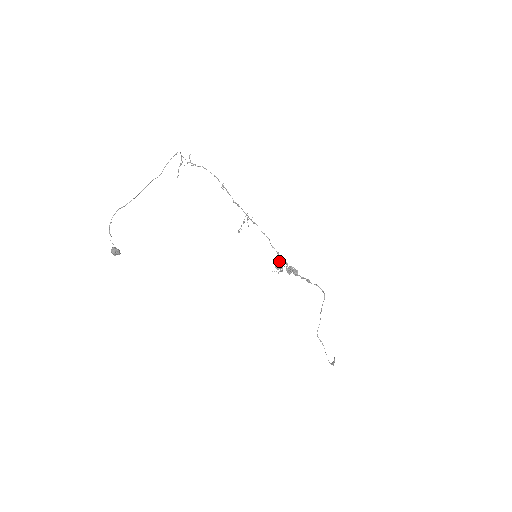
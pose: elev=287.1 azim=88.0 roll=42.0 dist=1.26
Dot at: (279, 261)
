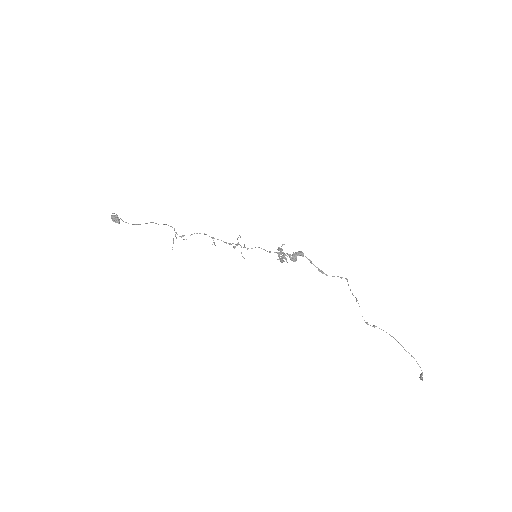
Dot at: (279, 247)
